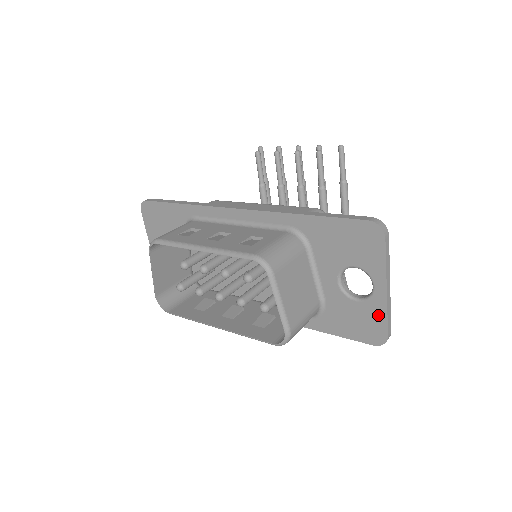
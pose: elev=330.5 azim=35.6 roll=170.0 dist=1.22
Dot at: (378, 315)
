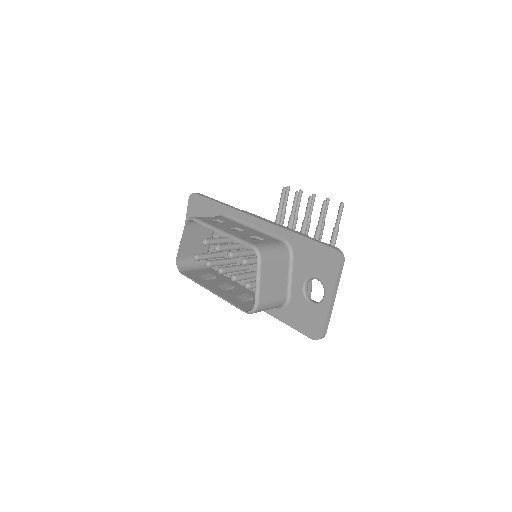
Dot at: (321, 317)
